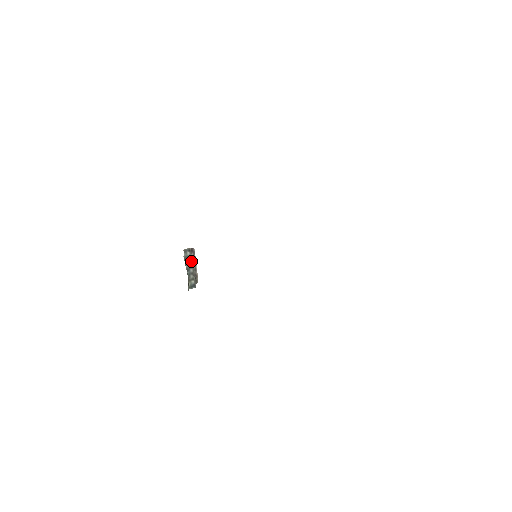
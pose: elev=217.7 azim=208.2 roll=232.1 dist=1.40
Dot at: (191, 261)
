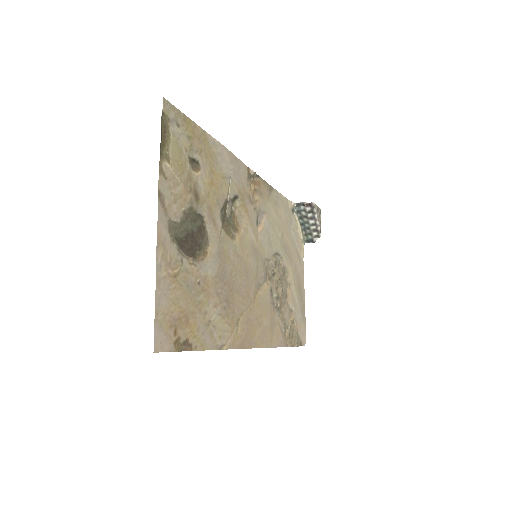
Dot at: (306, 216)
